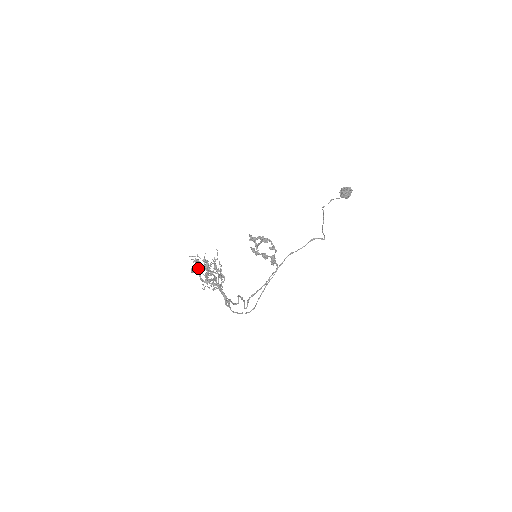
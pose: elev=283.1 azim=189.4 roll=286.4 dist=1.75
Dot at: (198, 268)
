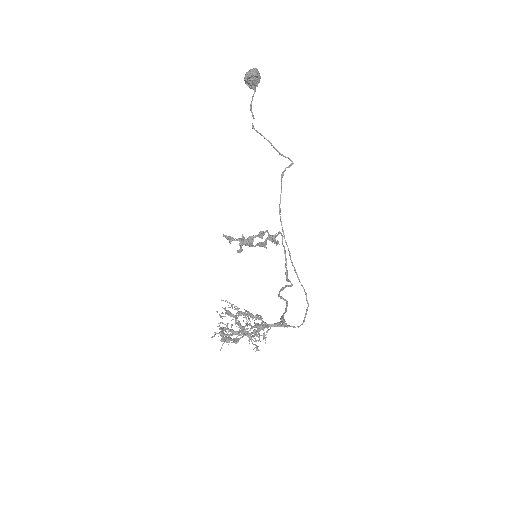
Dot at: occluded
